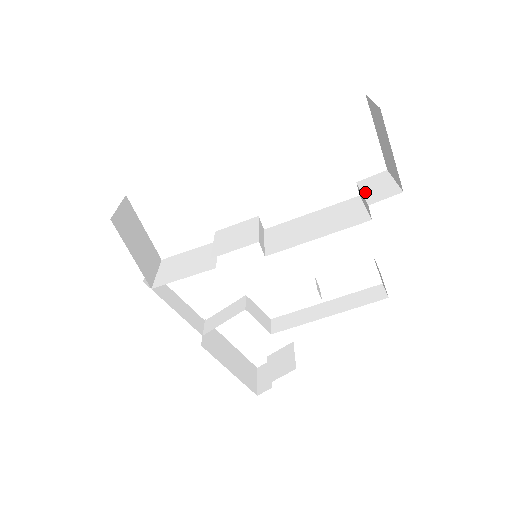
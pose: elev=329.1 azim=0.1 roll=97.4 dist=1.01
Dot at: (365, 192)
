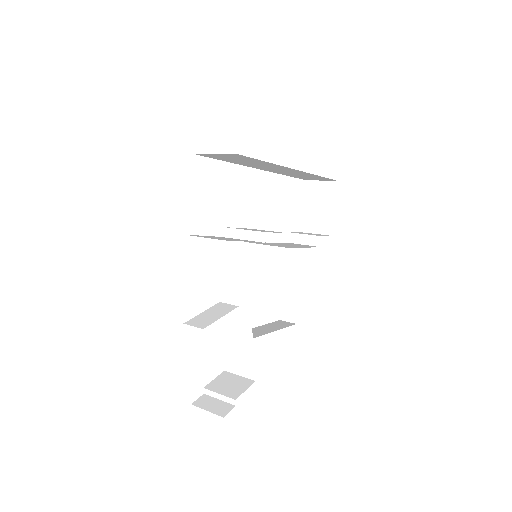
Dot at: (308, 234)
